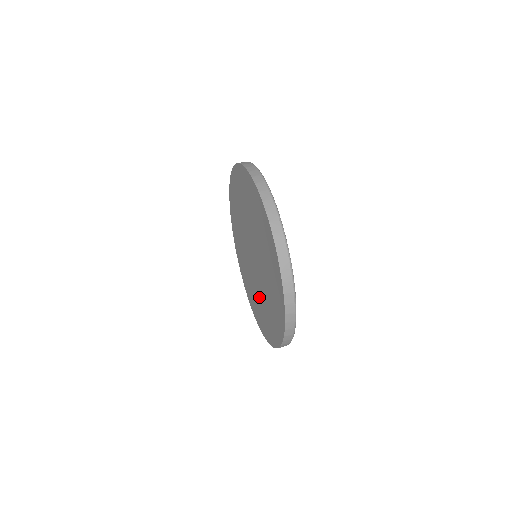
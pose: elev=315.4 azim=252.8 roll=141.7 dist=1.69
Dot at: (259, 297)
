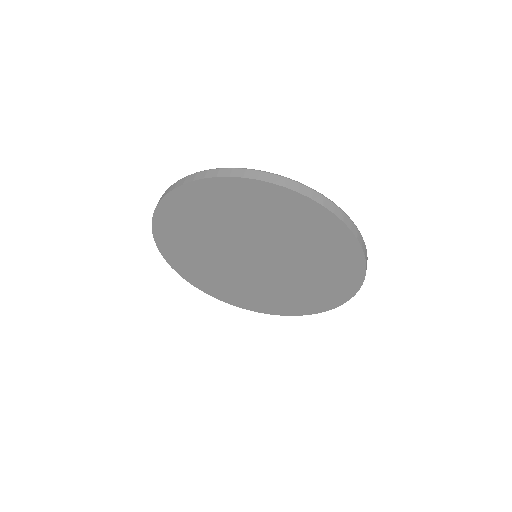
Dot at: (256, 287)
